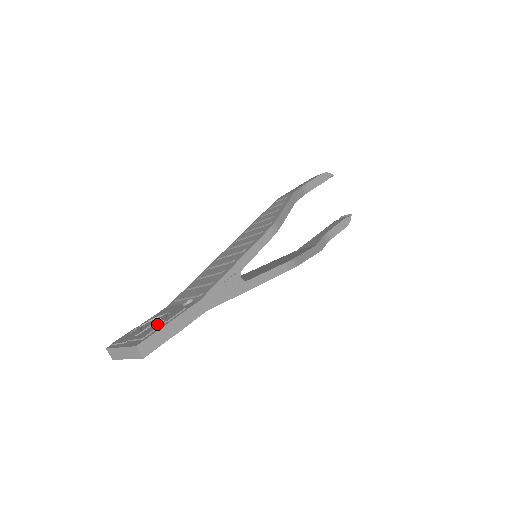
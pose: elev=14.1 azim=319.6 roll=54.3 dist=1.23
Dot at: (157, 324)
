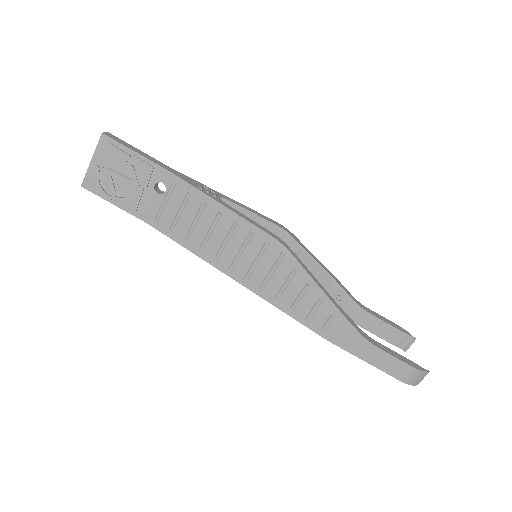
Dot at: occluded
